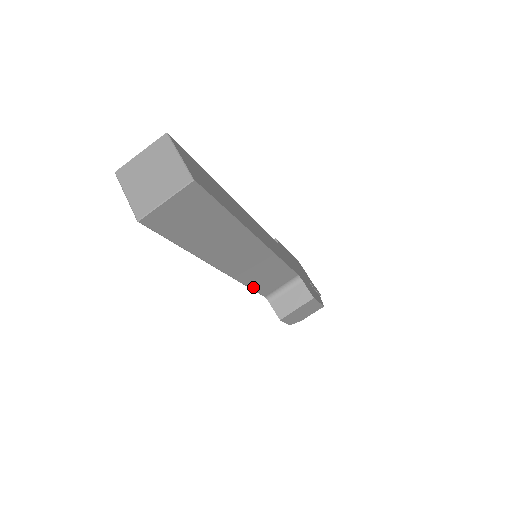
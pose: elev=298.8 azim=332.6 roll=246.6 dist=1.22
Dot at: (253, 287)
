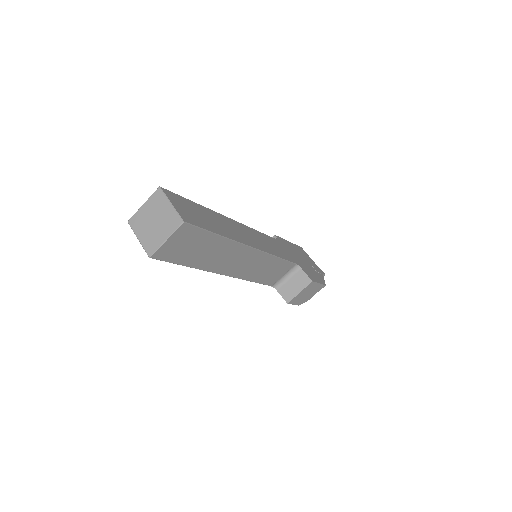
Dot at: (258, 281)
